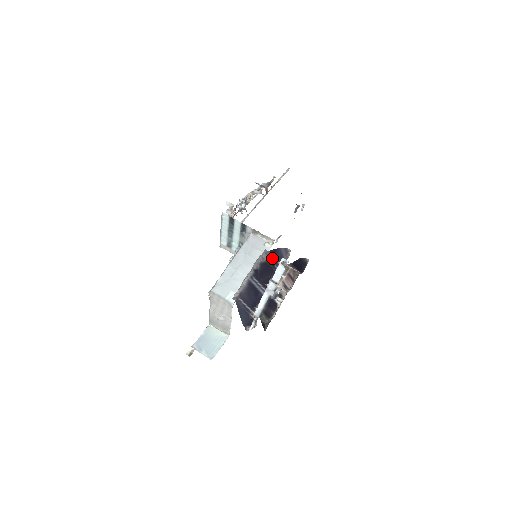
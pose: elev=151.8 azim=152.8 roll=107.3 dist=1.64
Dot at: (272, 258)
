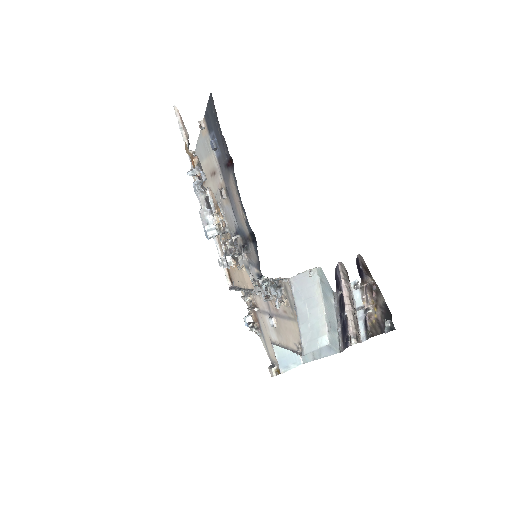
Dot at: (338, 289)
